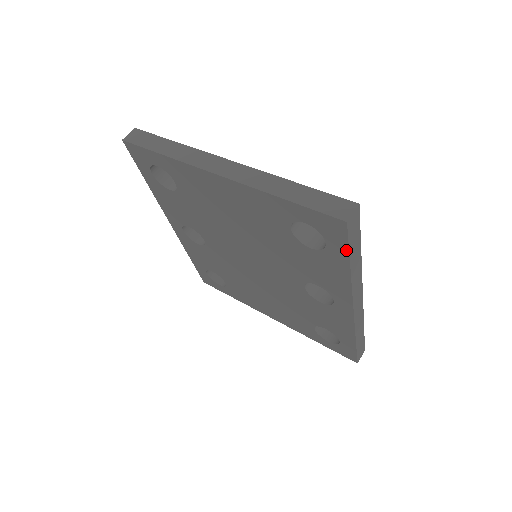
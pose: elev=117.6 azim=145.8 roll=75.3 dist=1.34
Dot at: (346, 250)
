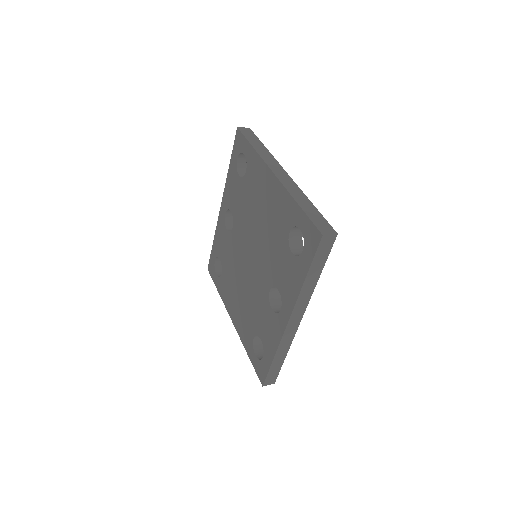
Dot at: (311, 260)
